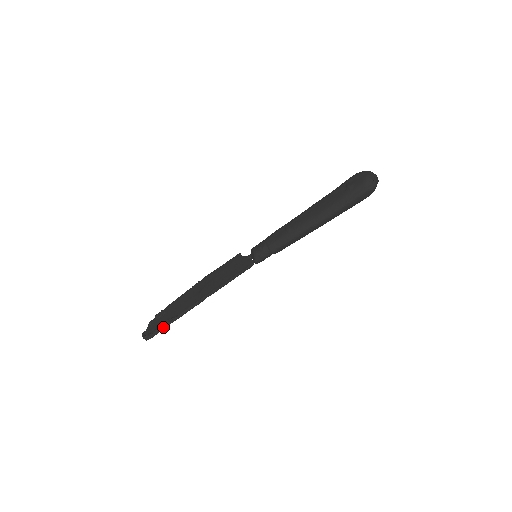
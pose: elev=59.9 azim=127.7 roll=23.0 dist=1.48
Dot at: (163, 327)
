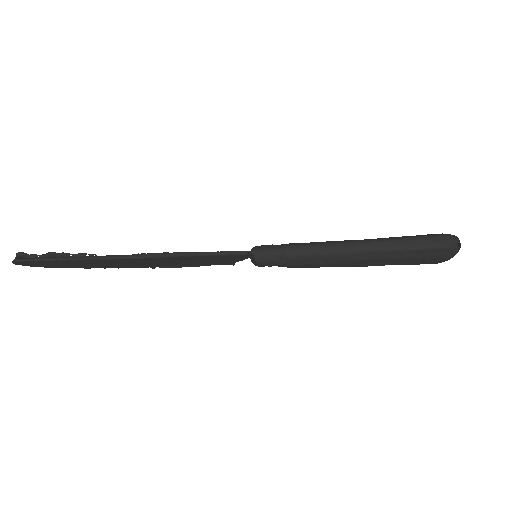
Dot at: (57, 257)
